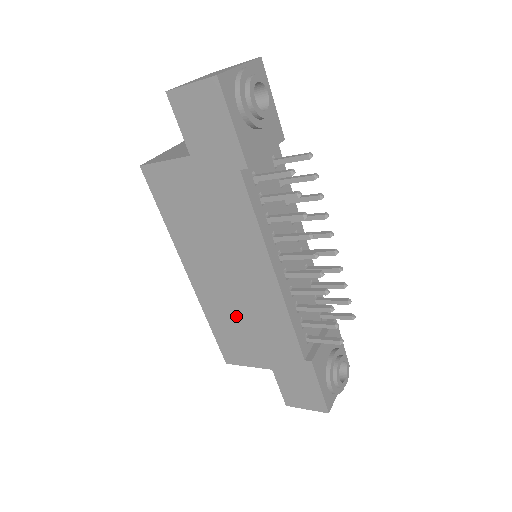
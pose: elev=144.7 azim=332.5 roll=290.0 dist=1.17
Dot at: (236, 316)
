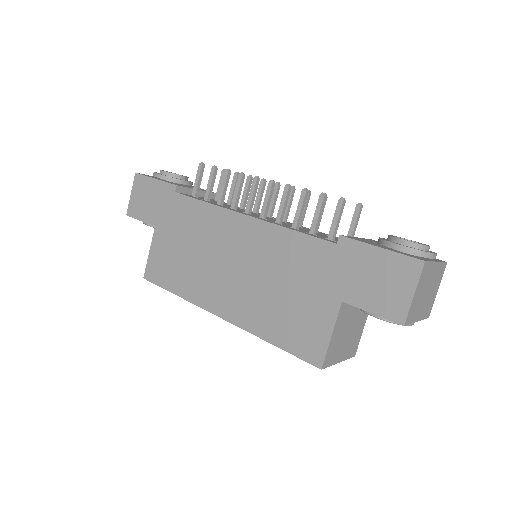
Dot at: (269, 295)
